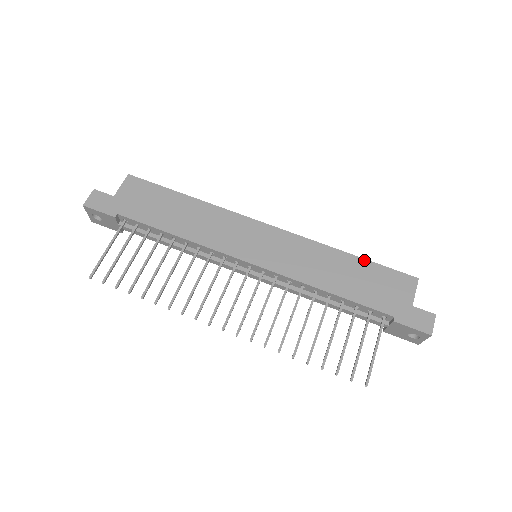
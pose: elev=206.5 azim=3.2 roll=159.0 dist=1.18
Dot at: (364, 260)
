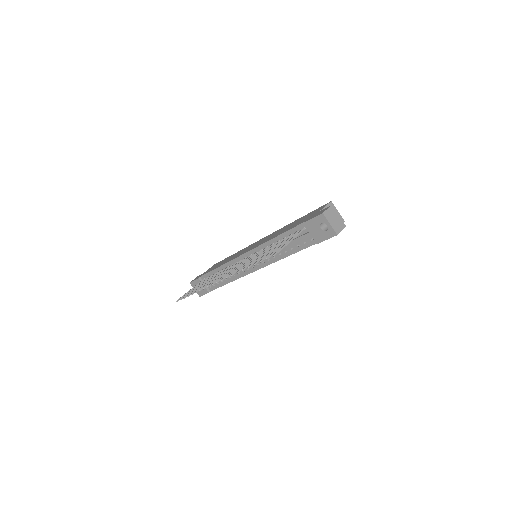
Dot at: (303, 216)
